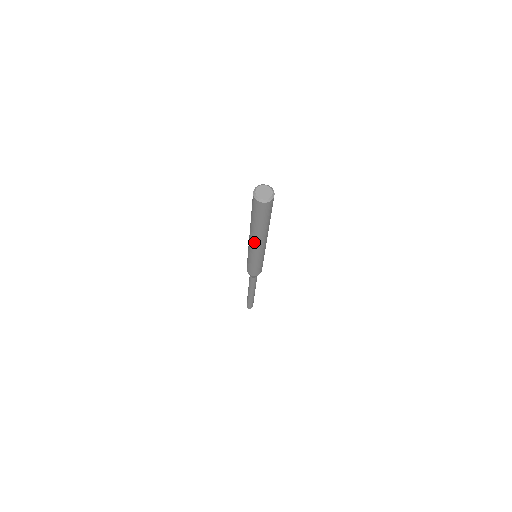
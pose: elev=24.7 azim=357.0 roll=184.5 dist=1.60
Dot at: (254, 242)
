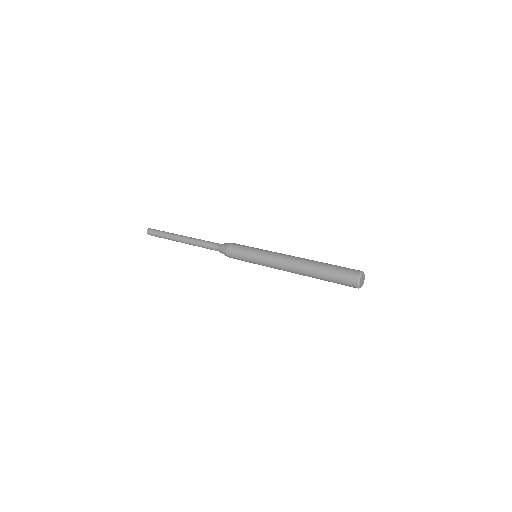
Dot at: occluded
